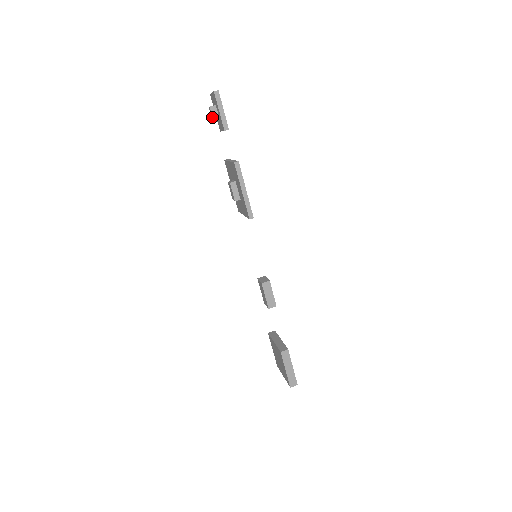
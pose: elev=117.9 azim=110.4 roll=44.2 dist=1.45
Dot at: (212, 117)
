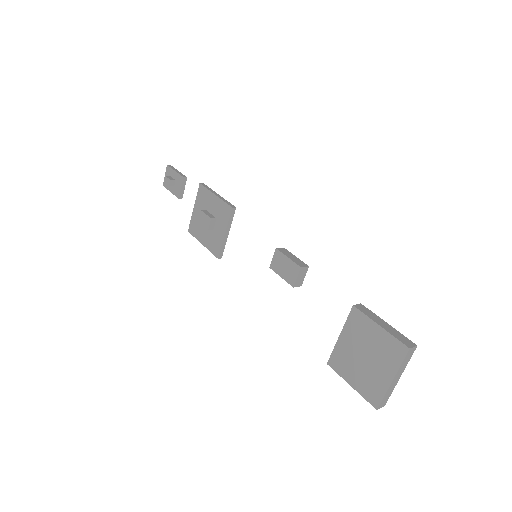
Dot at: (169, 180)
